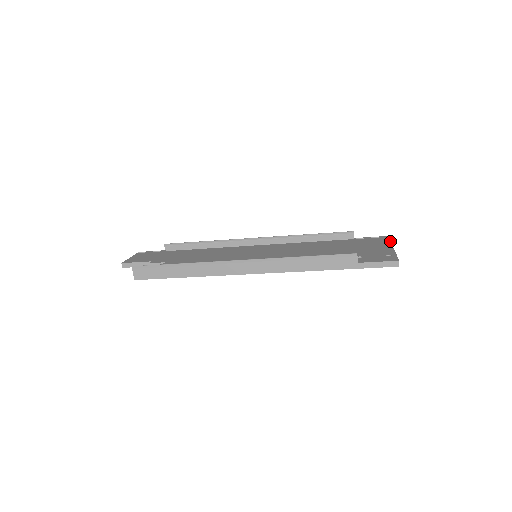
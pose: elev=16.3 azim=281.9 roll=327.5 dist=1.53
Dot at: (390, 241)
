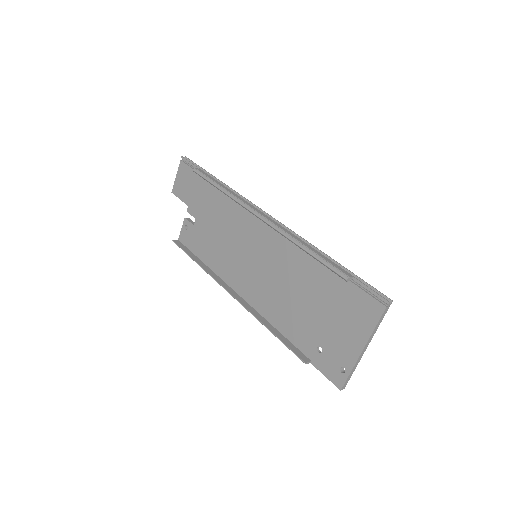
Dot at: (374, 327)
